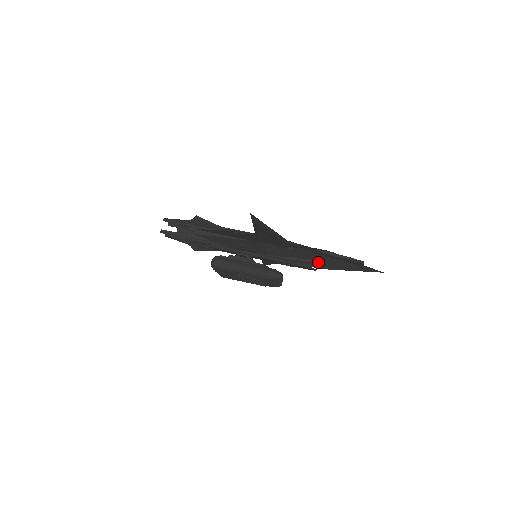
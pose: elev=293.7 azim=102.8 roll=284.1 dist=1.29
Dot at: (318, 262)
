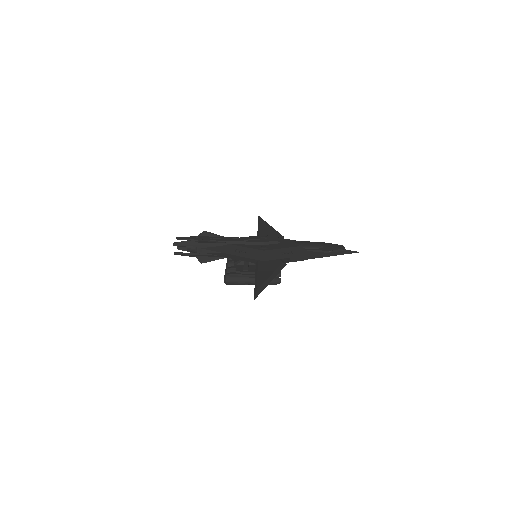
Dot at: occluded
